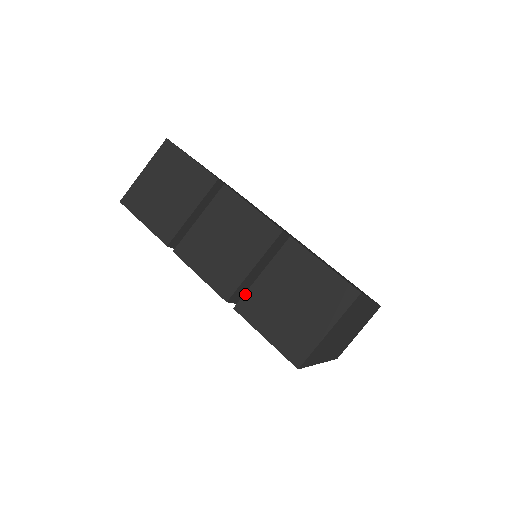
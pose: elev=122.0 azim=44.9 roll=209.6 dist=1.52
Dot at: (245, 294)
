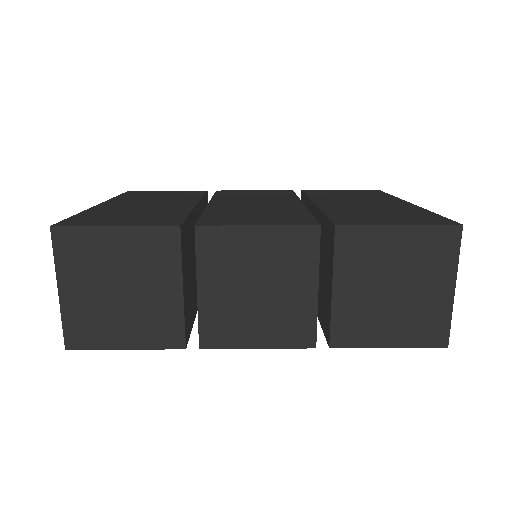
Dot at: (331, 324)
